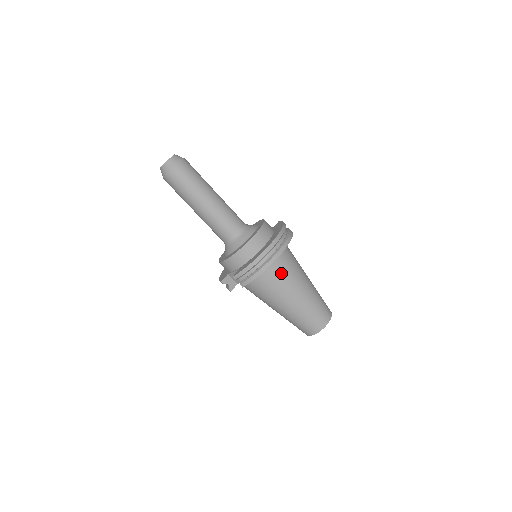
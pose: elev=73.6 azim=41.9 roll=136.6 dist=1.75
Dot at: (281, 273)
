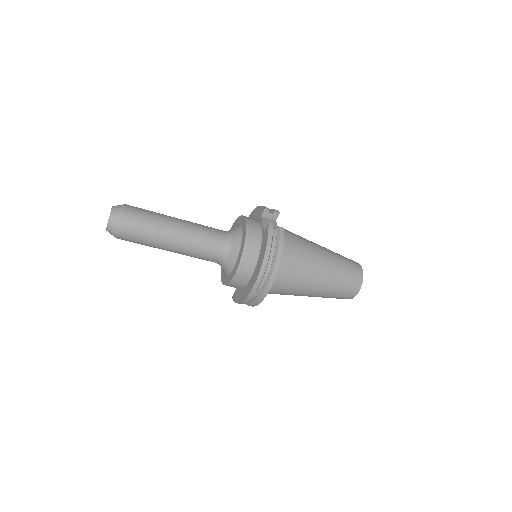
Dot at: (280, 290)
